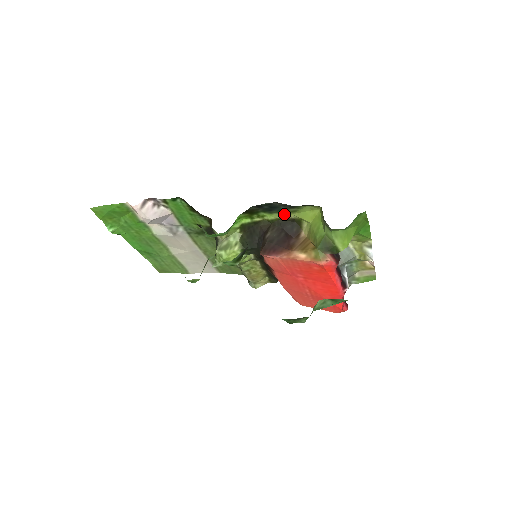
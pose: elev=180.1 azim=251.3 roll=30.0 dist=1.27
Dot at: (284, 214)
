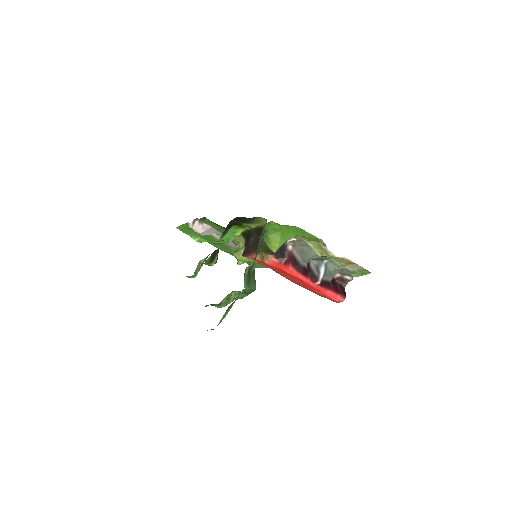
Dot at: (257, 223)
